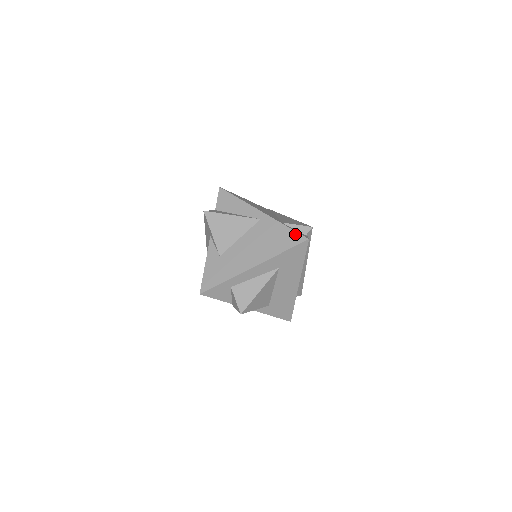
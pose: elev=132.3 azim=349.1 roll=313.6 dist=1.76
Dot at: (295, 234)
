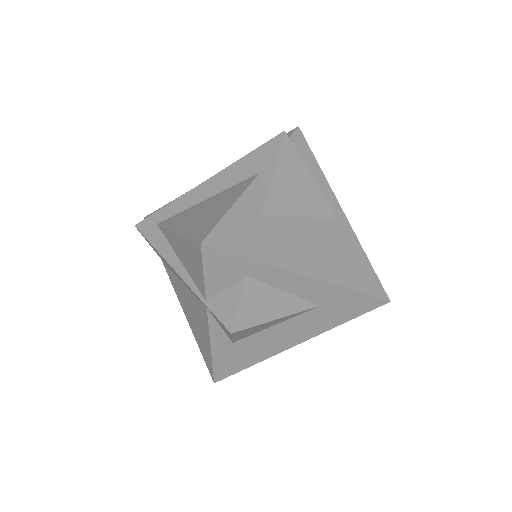
Dot at: (376, 279)
